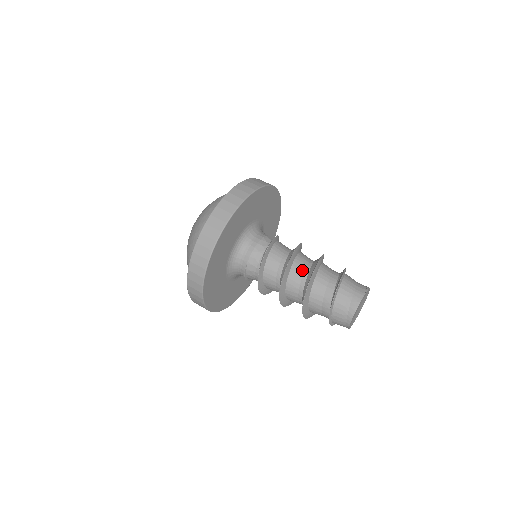
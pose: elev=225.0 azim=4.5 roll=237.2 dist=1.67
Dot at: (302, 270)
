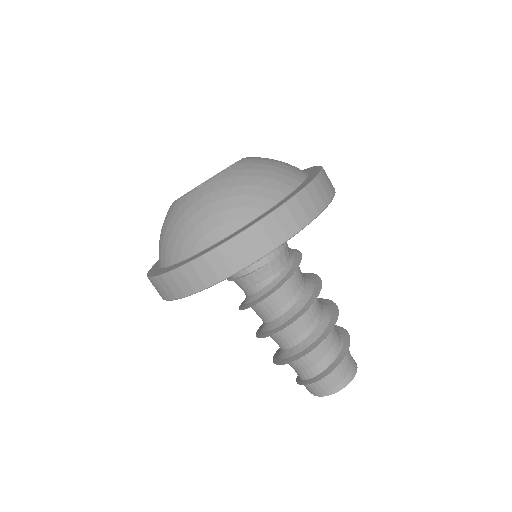
Dot at: (318, 307)
